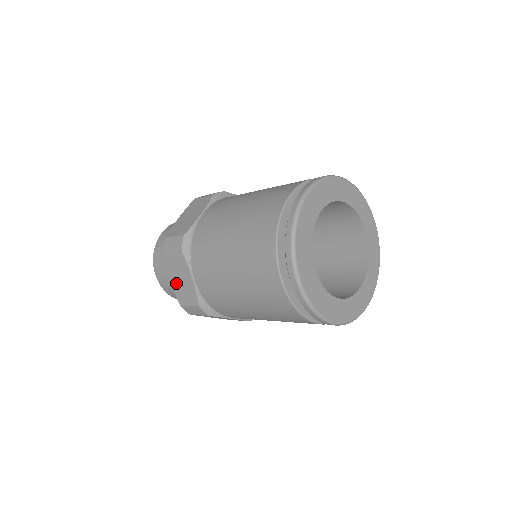
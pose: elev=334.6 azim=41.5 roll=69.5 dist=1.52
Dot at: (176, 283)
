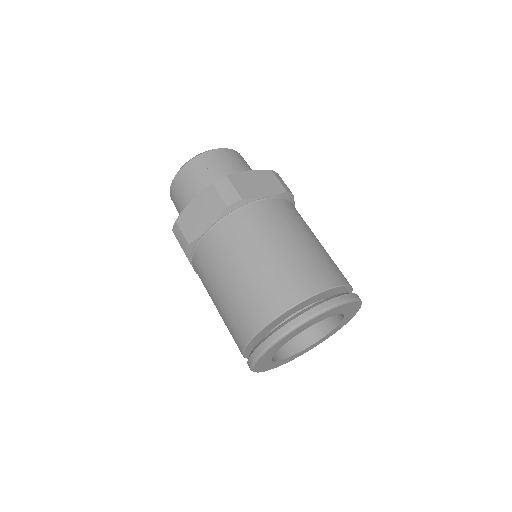
Dot at: occluded
